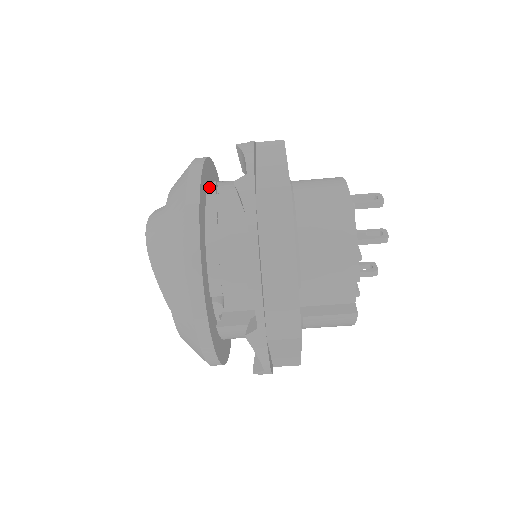
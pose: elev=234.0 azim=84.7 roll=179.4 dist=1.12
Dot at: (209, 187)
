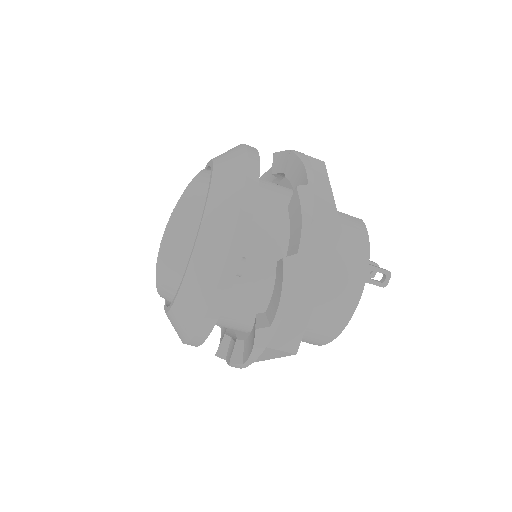
Dot at: occluded
